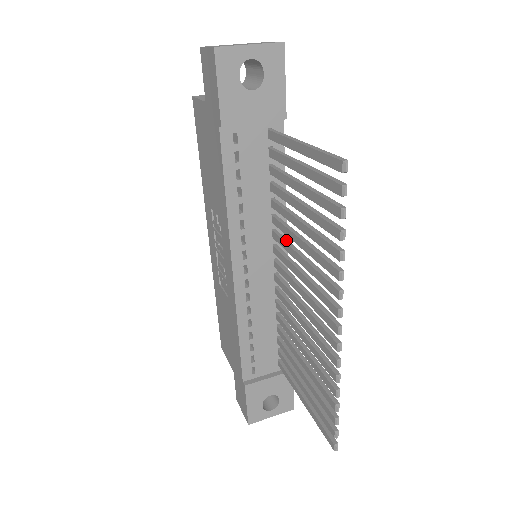
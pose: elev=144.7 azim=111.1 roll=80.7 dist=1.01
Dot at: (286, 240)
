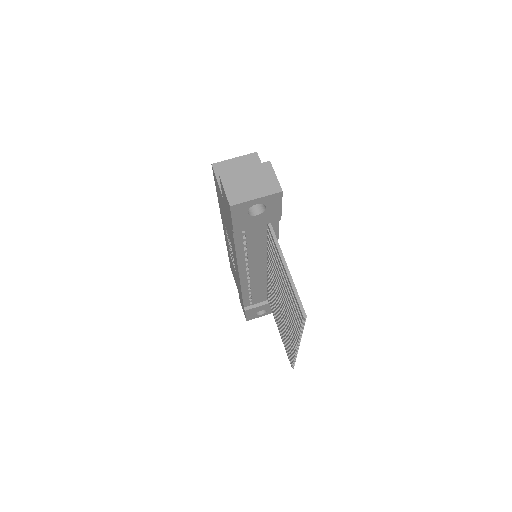
Dot at: occluded
